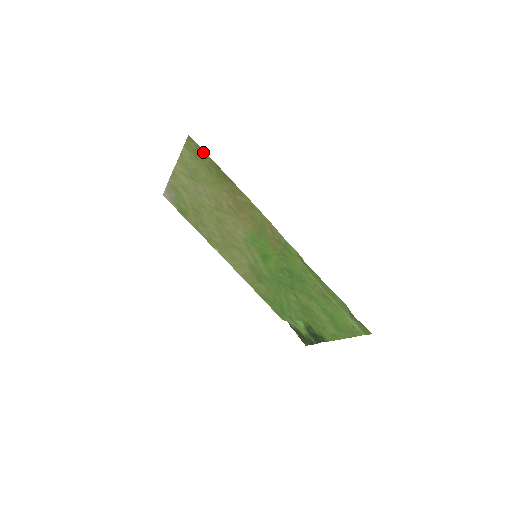
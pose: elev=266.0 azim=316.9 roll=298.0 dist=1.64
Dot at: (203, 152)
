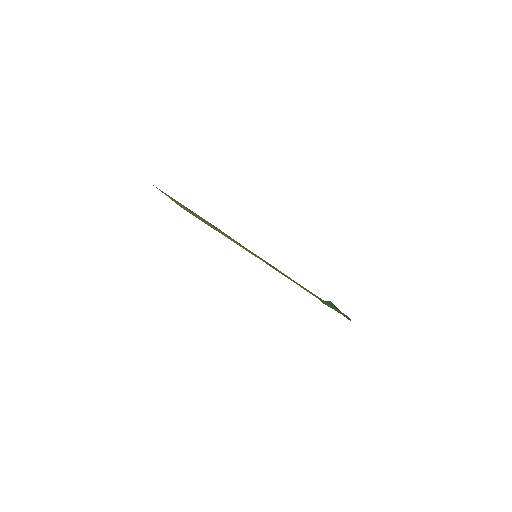
Dot at: occluded
